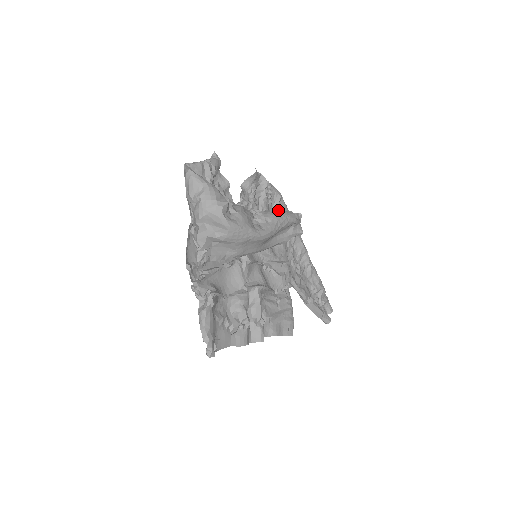
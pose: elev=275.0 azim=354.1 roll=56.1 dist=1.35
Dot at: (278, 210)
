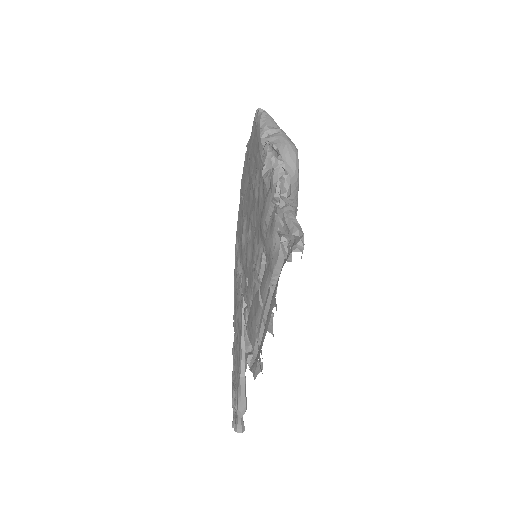
Dot at: occluded
